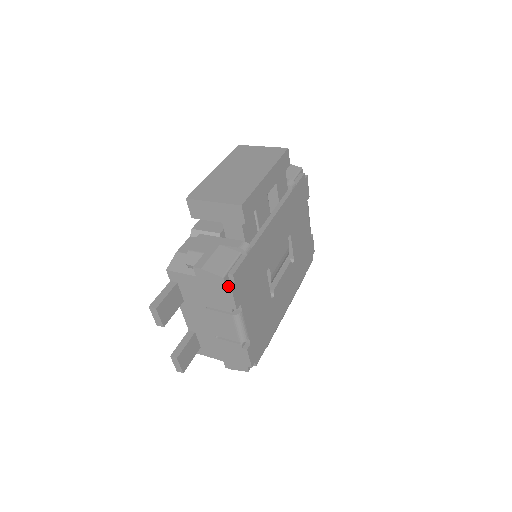
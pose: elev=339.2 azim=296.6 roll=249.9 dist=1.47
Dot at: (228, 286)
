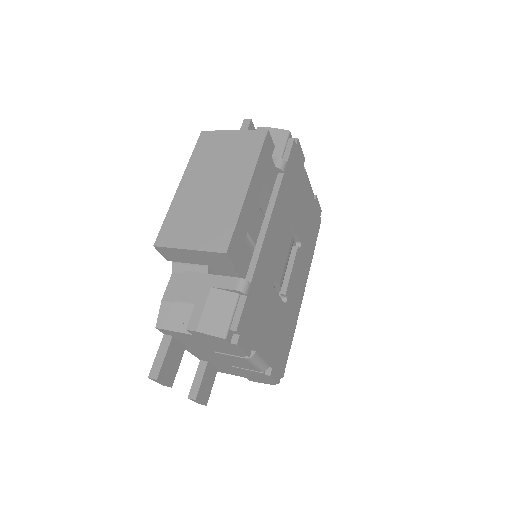
Dot at: (233, 344)
